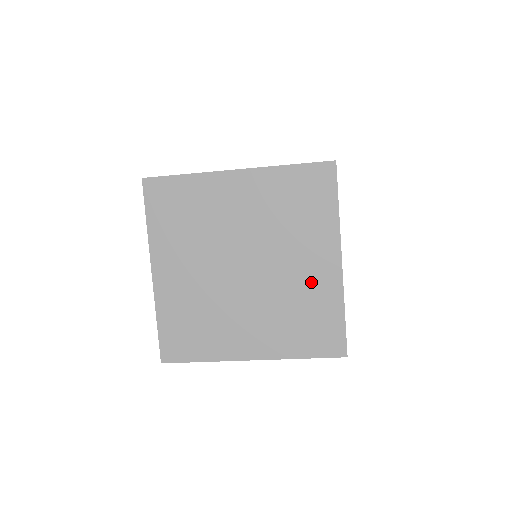
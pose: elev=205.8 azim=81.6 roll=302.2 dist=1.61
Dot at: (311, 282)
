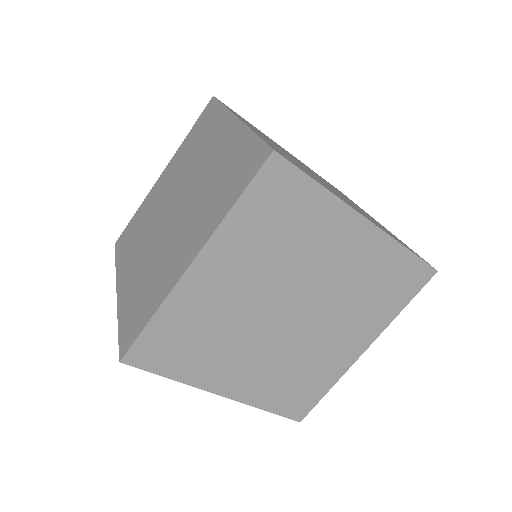
Dot at: (220, 155)
